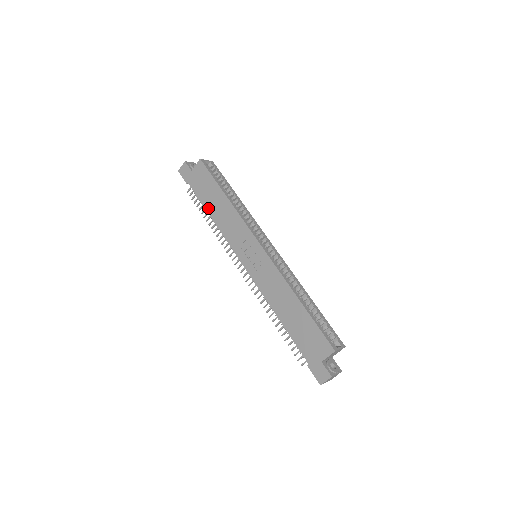
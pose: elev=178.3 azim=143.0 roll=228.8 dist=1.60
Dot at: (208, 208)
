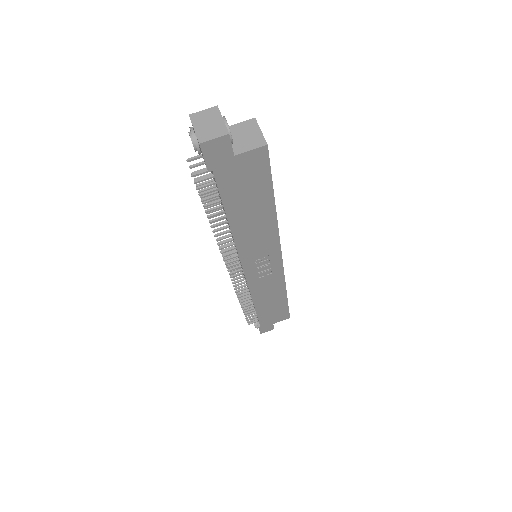
Dot at: (233, 215)
